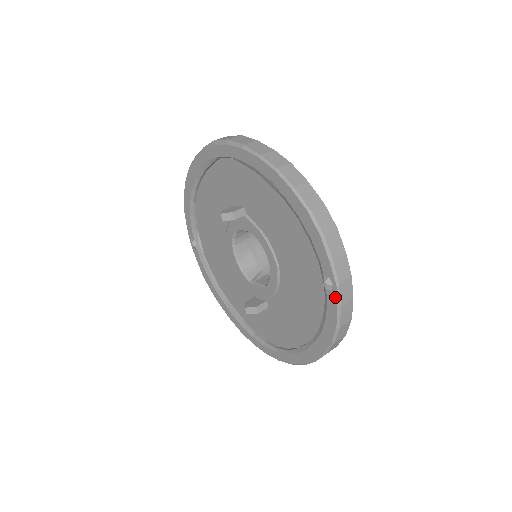
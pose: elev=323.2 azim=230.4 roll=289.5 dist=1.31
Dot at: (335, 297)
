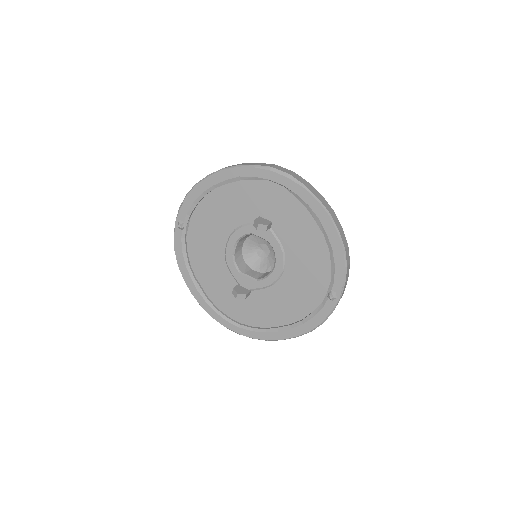
Dot at: (334, 305)
